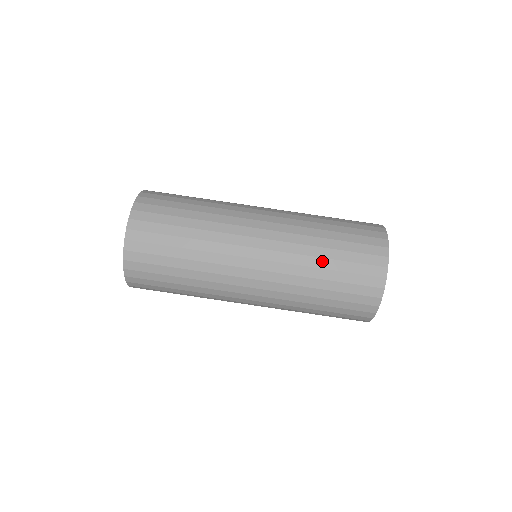
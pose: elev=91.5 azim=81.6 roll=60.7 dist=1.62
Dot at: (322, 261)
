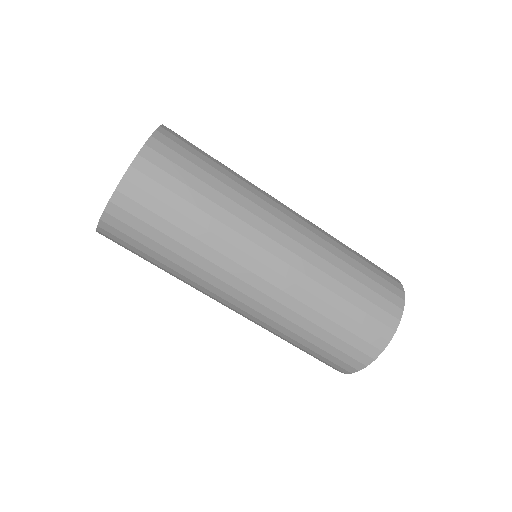
Dot at: (314, 327)
